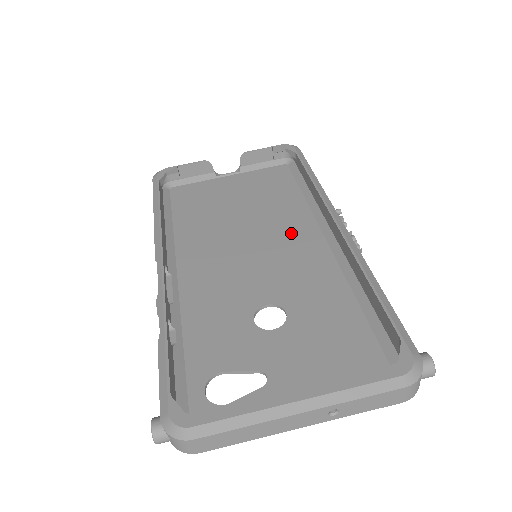
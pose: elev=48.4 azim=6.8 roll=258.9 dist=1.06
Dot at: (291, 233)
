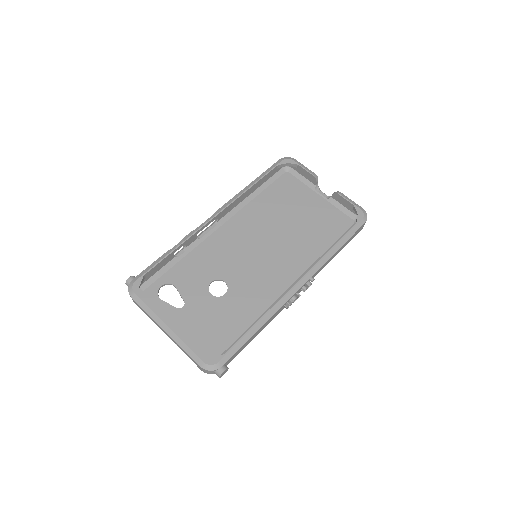
Dot at: (286, 263)
